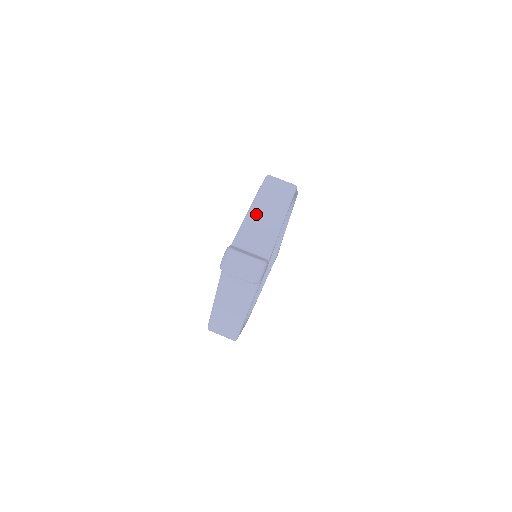
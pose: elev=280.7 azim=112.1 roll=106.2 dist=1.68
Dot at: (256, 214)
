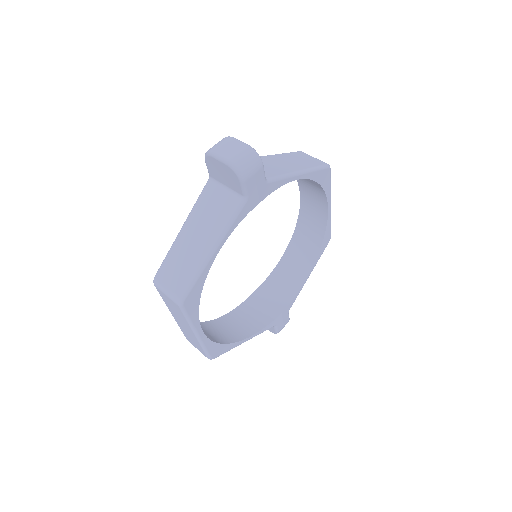
Dot at: (273, 158)
